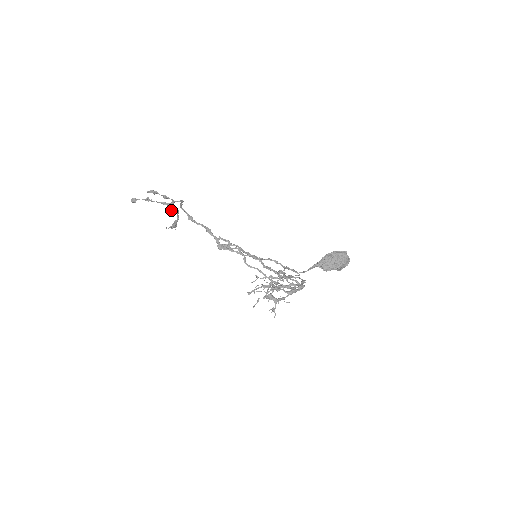
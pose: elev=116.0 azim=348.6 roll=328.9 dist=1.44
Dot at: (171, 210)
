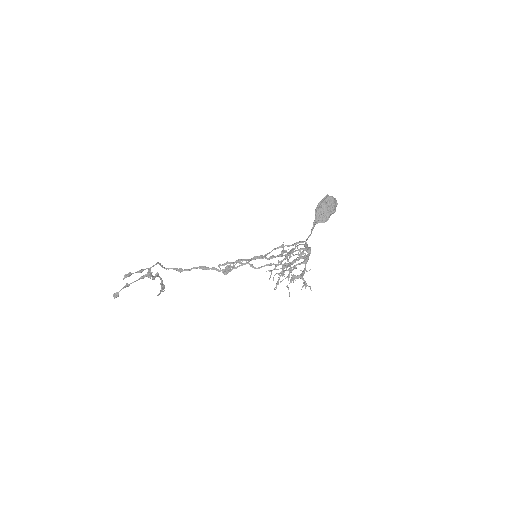
Dot at: (152, 278)
